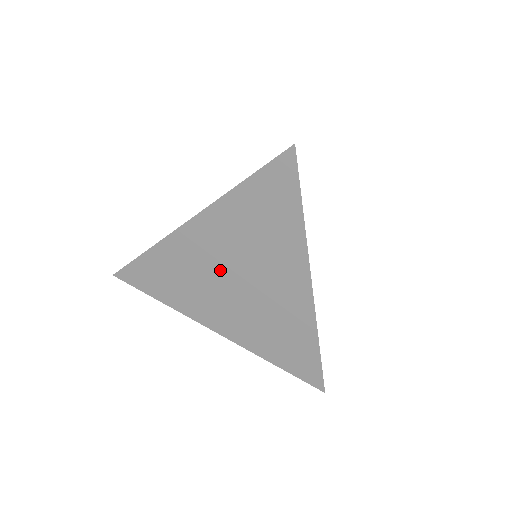
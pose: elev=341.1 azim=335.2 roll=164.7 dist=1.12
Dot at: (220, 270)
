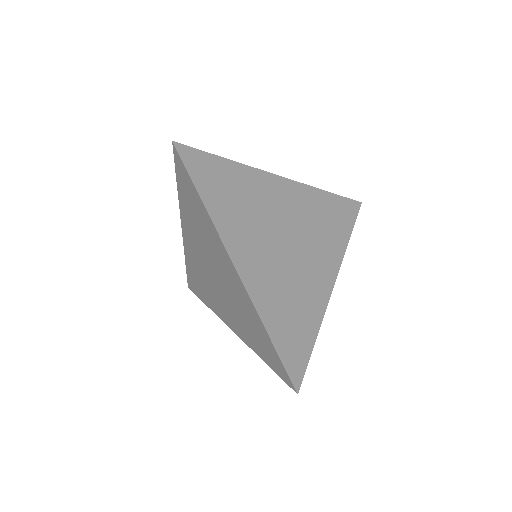
Dot at: (206, 268)
